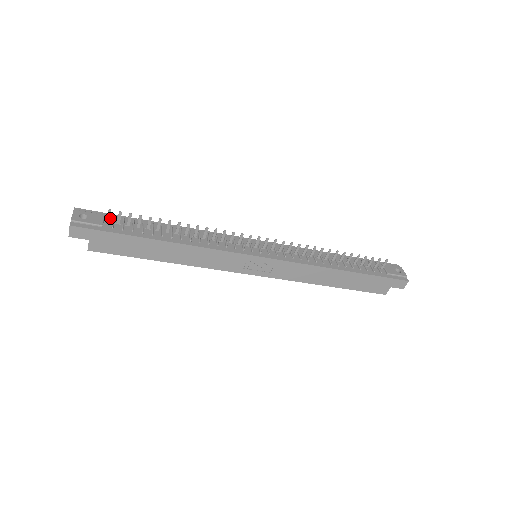
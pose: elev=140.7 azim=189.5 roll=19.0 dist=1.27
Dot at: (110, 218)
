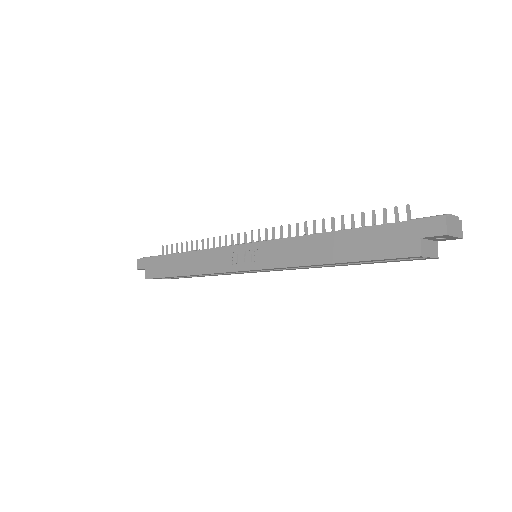
Dot at: occluded
